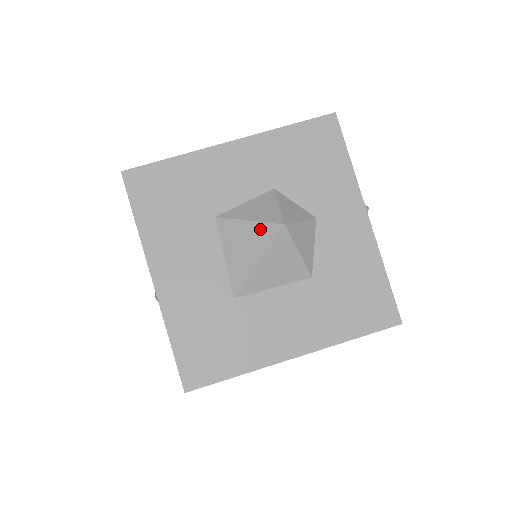
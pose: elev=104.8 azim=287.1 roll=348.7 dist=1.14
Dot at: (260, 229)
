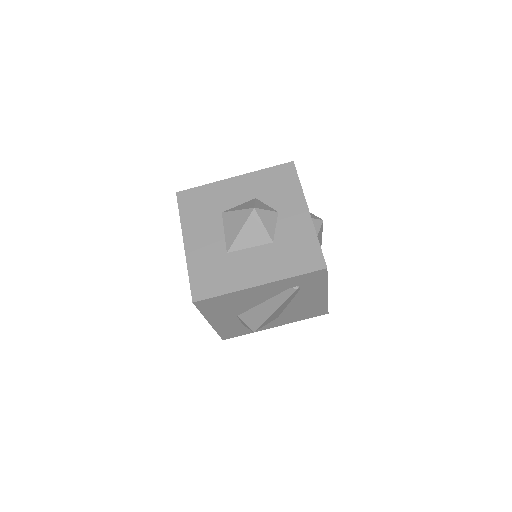
Dot at: (243, 213)
